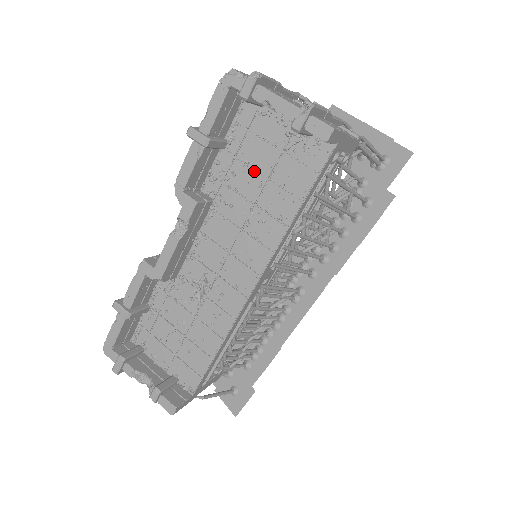
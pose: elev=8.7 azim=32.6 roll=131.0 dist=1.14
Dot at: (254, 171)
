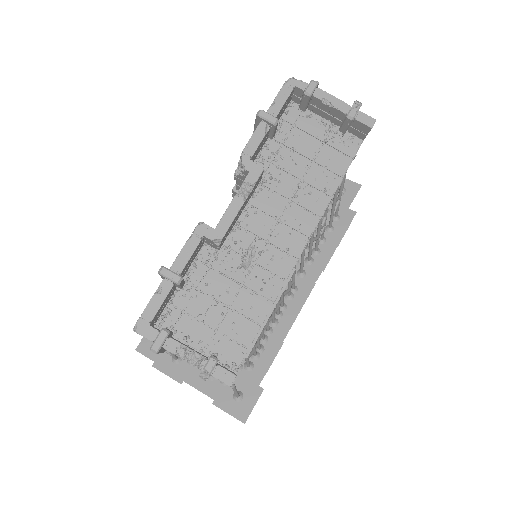
Dot at: (300, 155)
